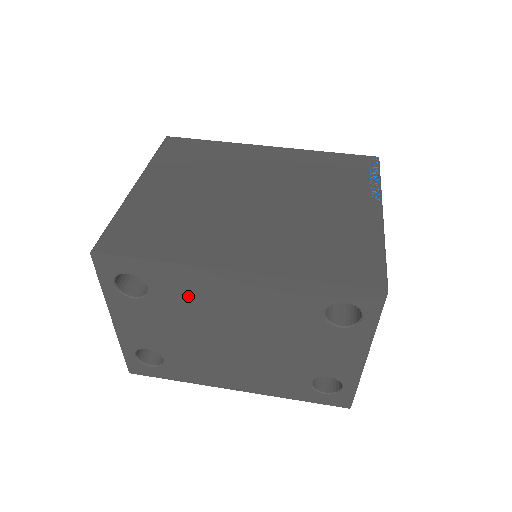
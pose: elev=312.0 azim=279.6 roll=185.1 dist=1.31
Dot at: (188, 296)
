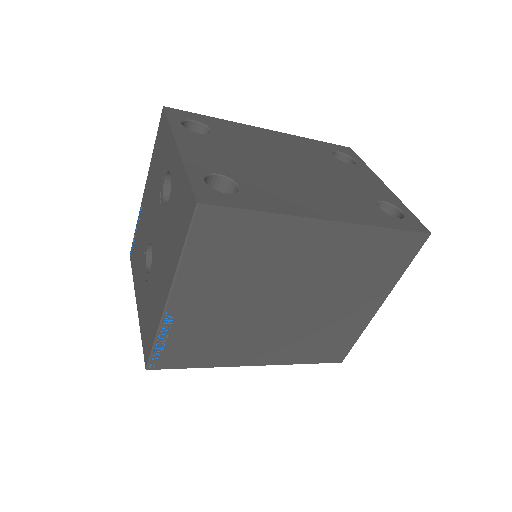
Dot at: (243, 137)
